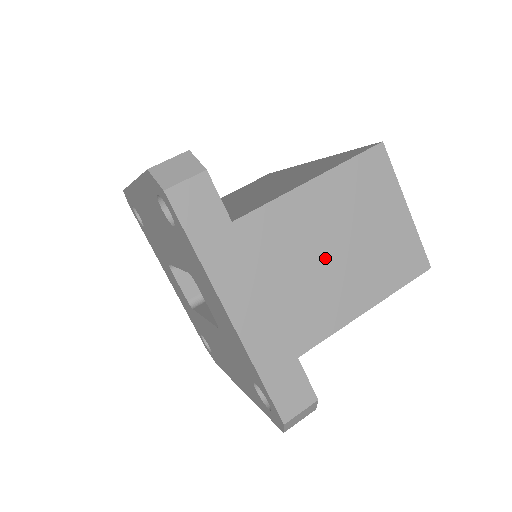
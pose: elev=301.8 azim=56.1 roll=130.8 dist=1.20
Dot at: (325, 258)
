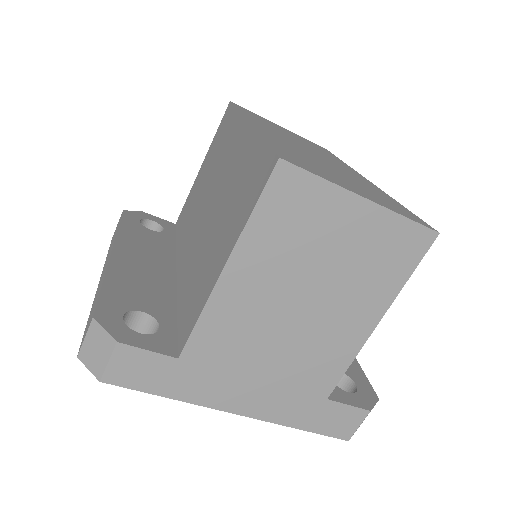
Dot at: (296, 318)
